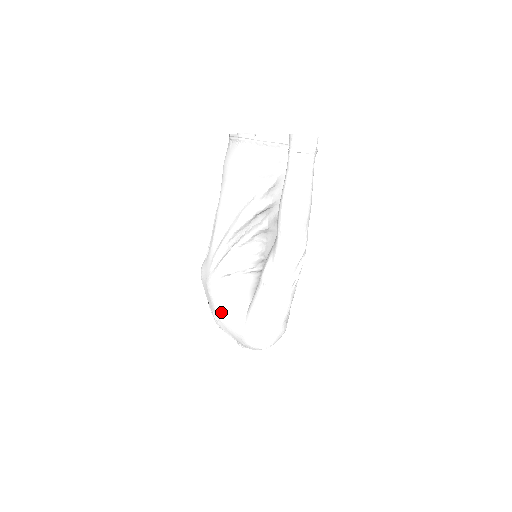
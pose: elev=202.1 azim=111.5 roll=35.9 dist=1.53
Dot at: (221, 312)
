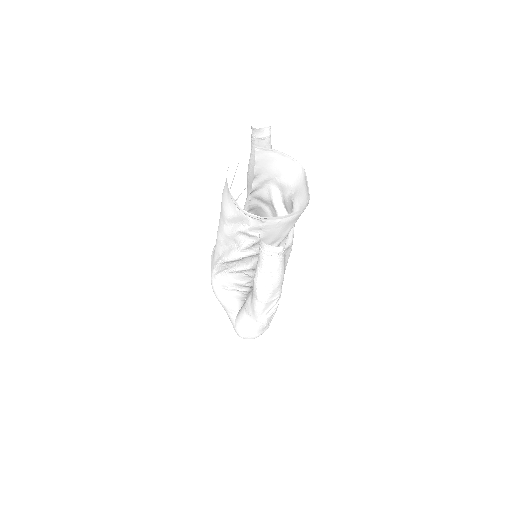
Dot at: occluded
